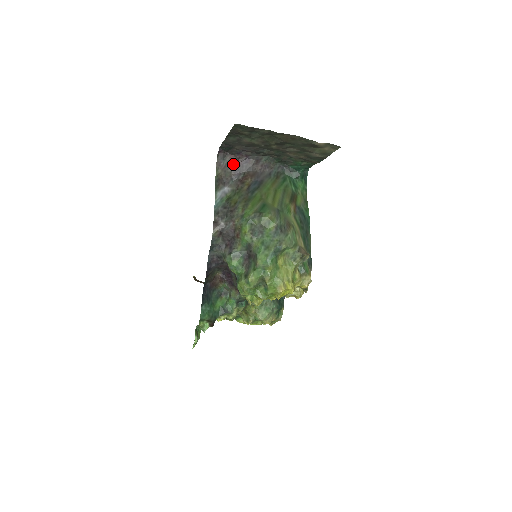
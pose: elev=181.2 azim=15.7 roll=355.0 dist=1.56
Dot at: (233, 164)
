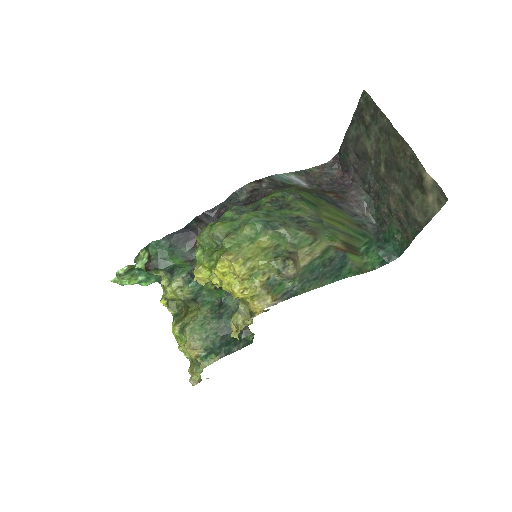
Dot at: (334, 179)
